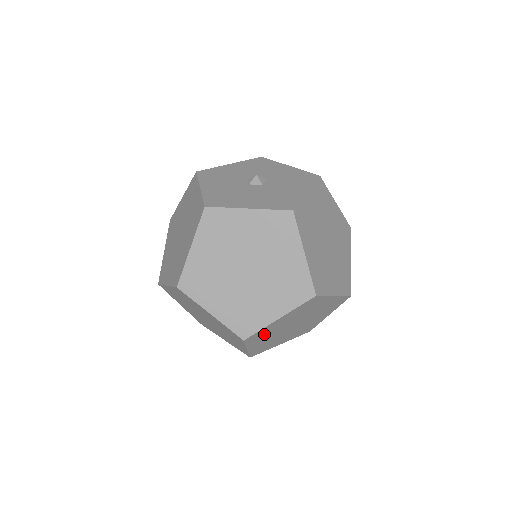
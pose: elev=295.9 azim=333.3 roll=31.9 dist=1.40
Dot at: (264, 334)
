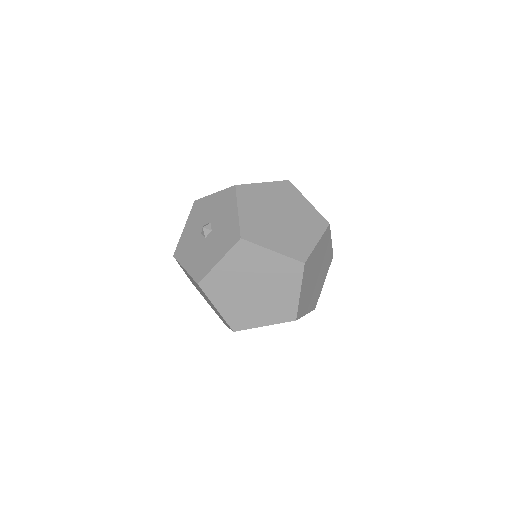
Dot at: (304, 302)
